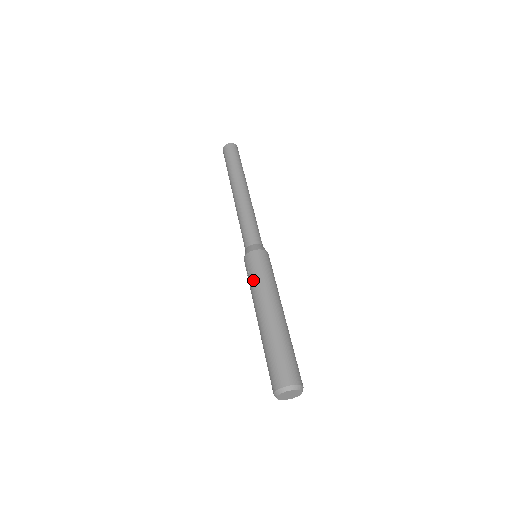
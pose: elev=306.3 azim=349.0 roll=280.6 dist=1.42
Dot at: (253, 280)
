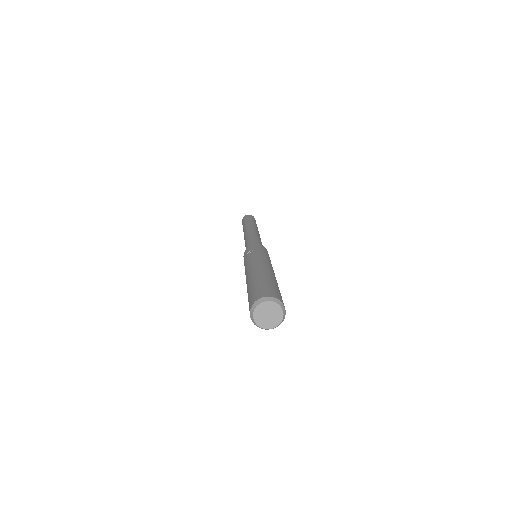
Dot at: (258, 253)
